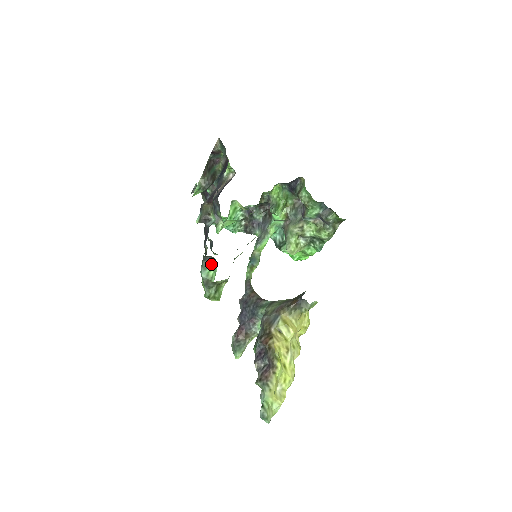
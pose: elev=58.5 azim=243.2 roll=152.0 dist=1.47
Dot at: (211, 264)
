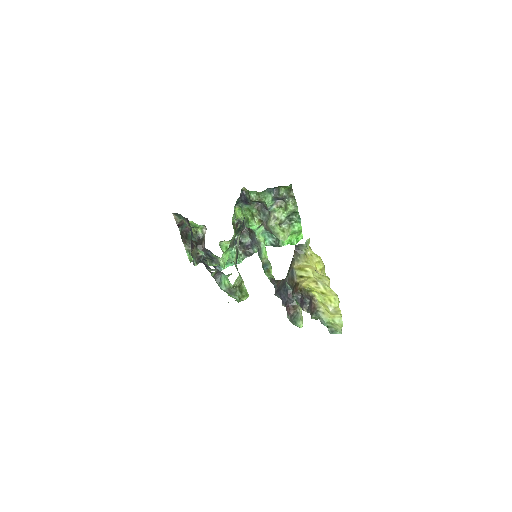
Dot at: (222, 278)
